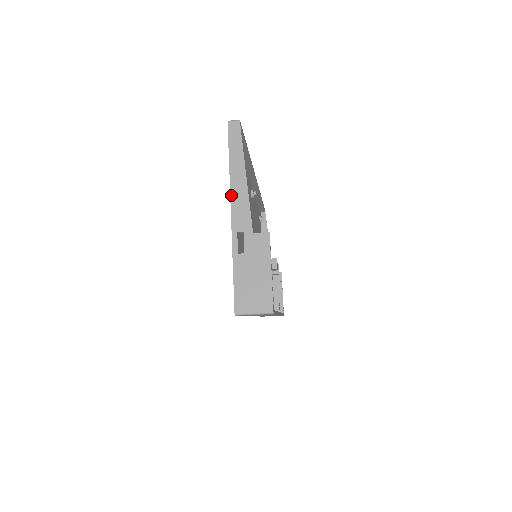
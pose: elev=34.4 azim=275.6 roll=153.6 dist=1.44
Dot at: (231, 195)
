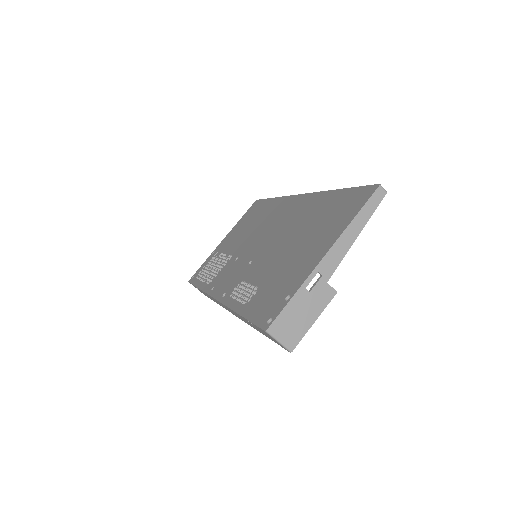
Dot at: (337, 241)
